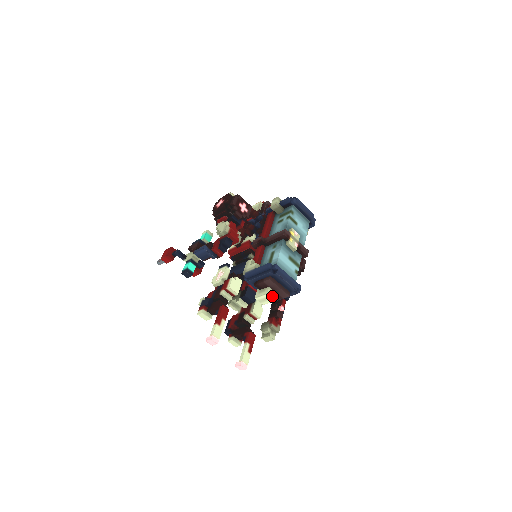
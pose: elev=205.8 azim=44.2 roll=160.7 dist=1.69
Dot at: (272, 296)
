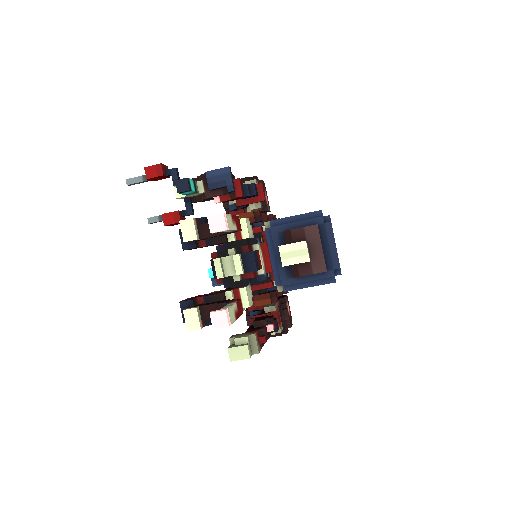
Dot at: (308, 252)
